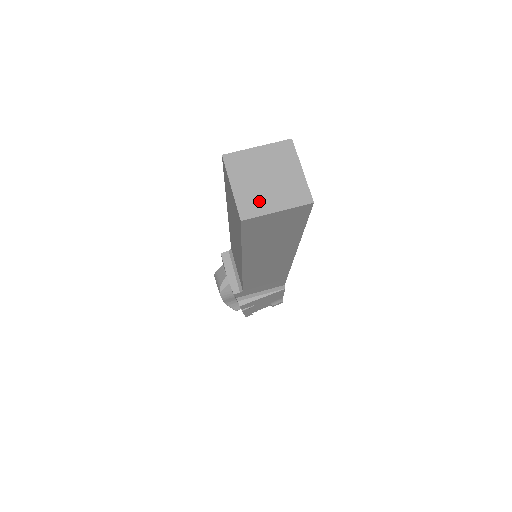
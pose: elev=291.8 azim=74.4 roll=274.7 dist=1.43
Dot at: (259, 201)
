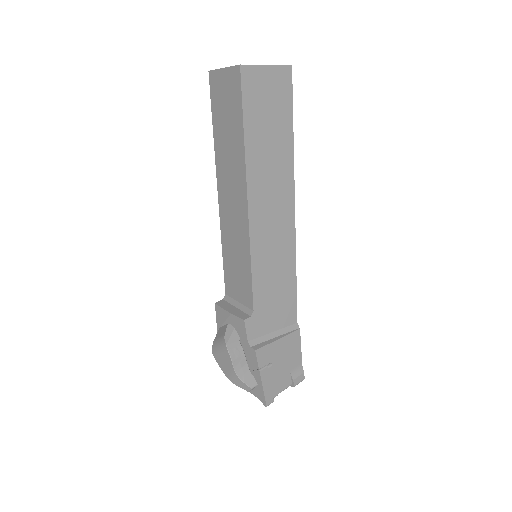
Dot at: occluded
